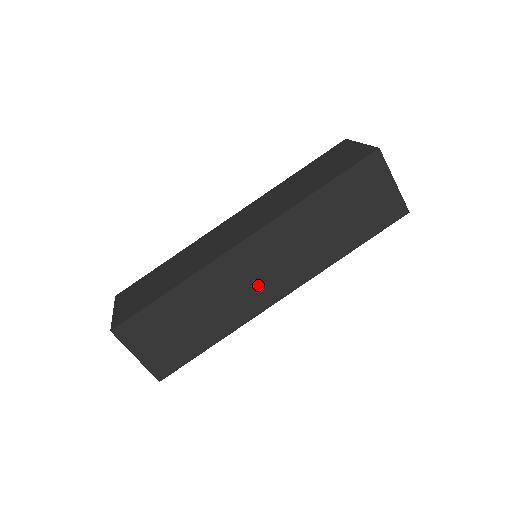
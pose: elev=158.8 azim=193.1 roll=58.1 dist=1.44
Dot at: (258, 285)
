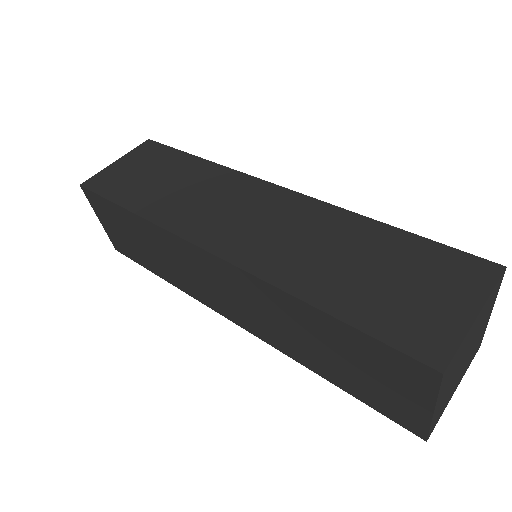
Dot at: (211, 290)
